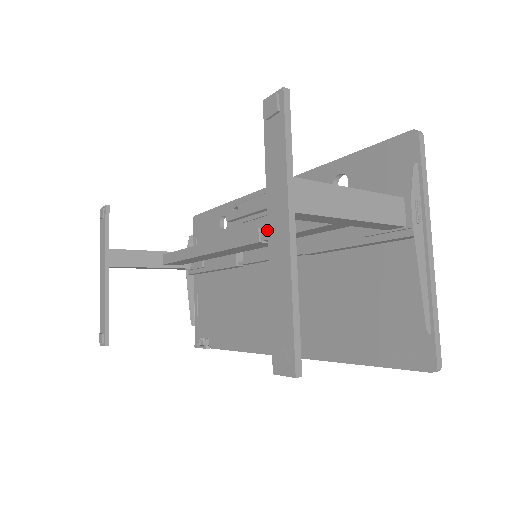
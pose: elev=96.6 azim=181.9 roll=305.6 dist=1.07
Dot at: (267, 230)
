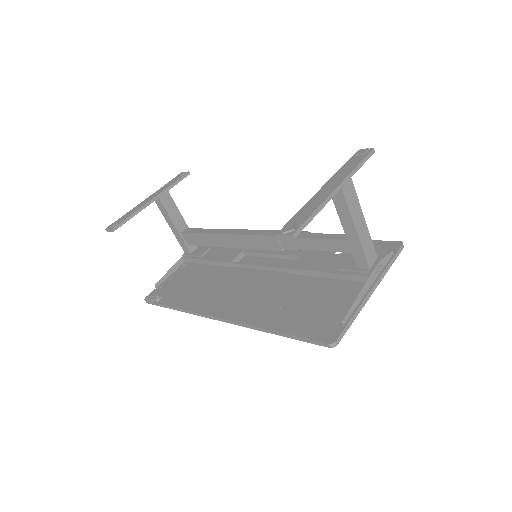
Dot at: occluded
